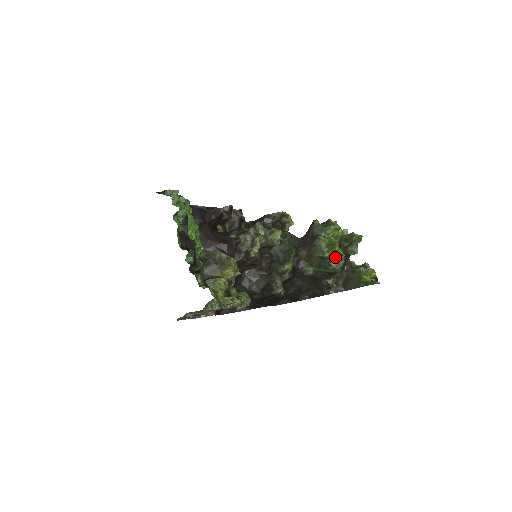
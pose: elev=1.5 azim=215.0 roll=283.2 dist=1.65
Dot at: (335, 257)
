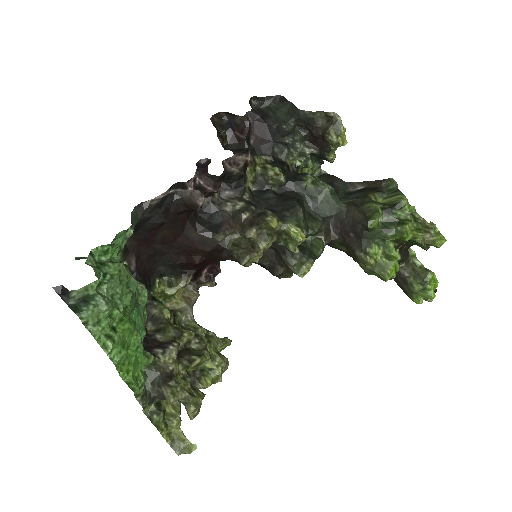
Dot at: occluded
